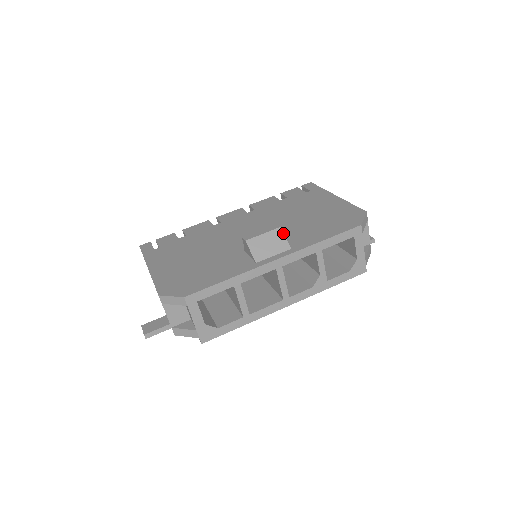
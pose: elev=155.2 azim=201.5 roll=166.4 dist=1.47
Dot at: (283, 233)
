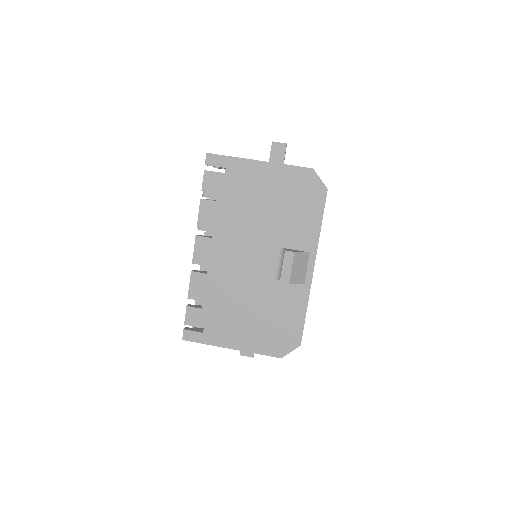
Dot at: (299, 252)
